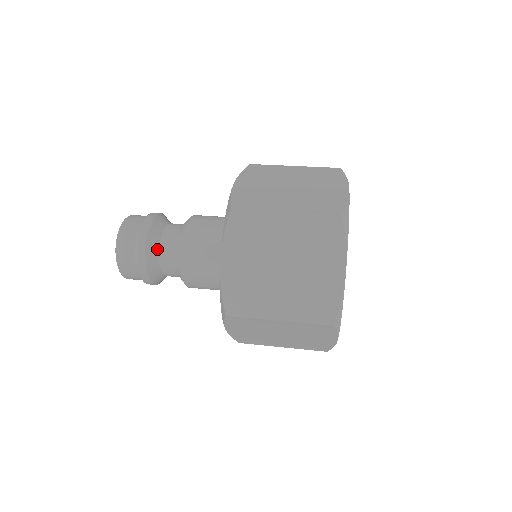
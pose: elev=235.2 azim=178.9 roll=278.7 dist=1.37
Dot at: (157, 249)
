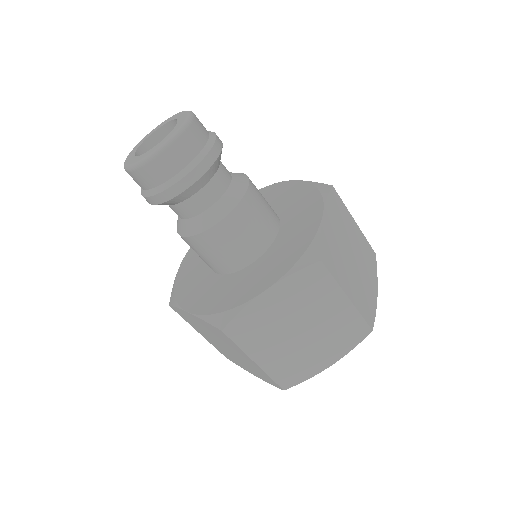
Dot at: (197, 190)
